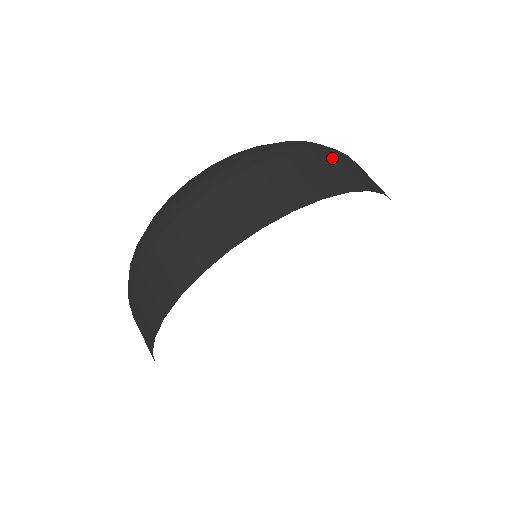
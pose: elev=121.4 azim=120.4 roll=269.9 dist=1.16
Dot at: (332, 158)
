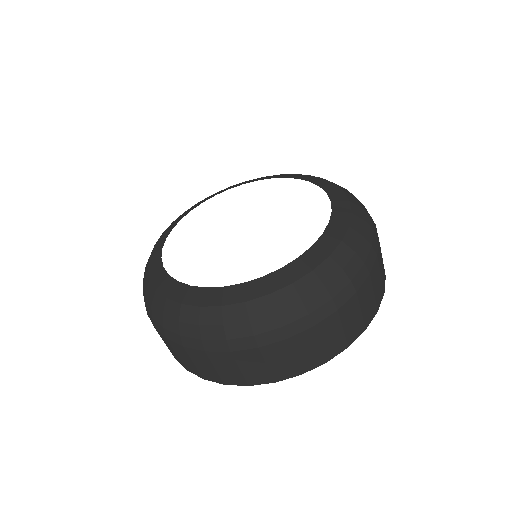
Dot at: (367, 288)
